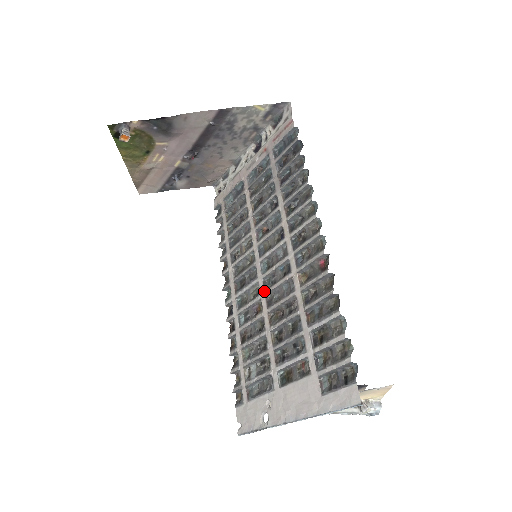
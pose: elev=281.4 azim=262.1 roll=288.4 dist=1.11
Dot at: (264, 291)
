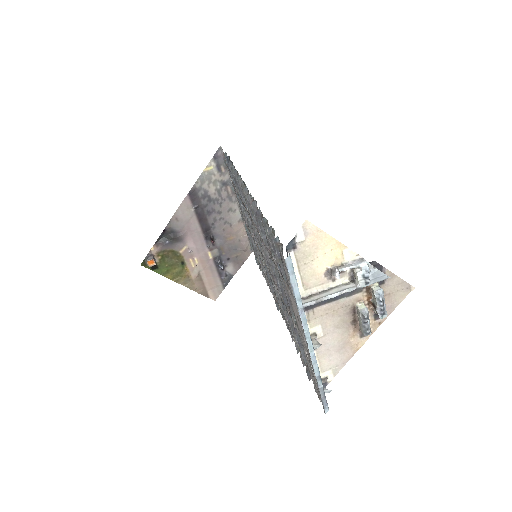
Dot at: (270, 273)
